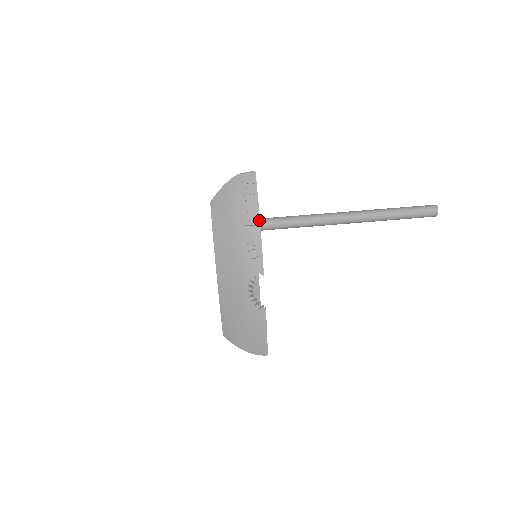
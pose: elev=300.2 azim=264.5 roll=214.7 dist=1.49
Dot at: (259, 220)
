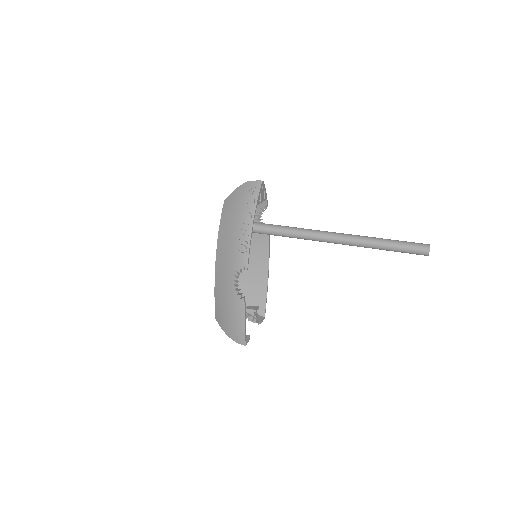
Dot at: (253, 221)
